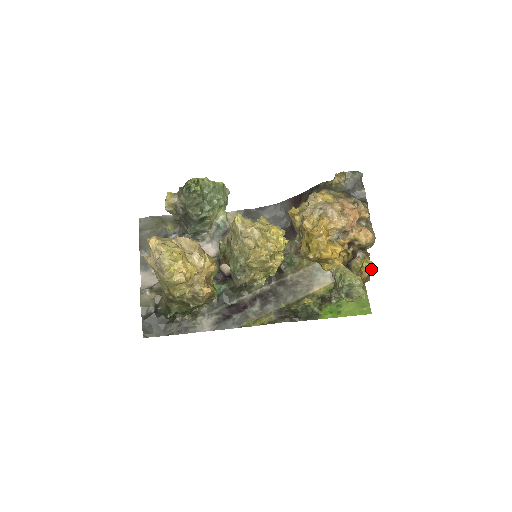
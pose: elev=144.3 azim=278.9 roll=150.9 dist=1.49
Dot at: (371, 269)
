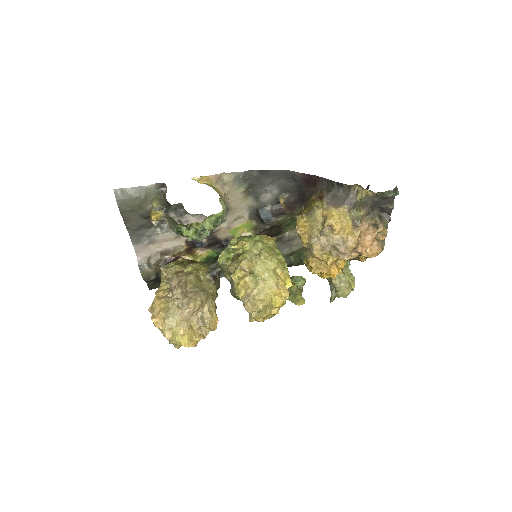
Dot at: occluded
